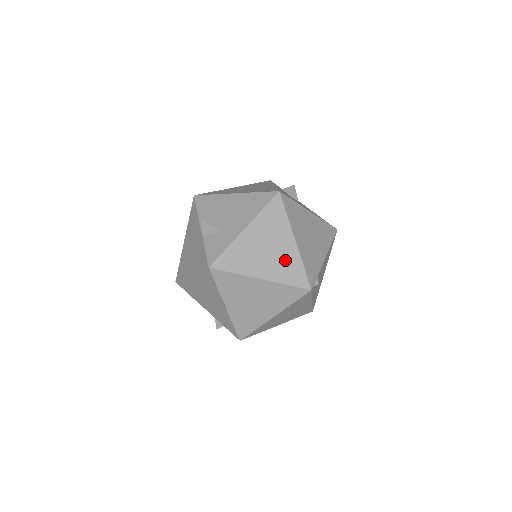
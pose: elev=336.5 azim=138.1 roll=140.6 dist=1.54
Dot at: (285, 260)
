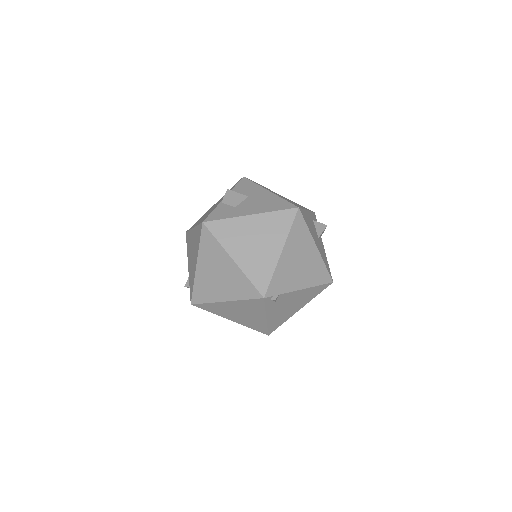
Dot at: (262, 260)
